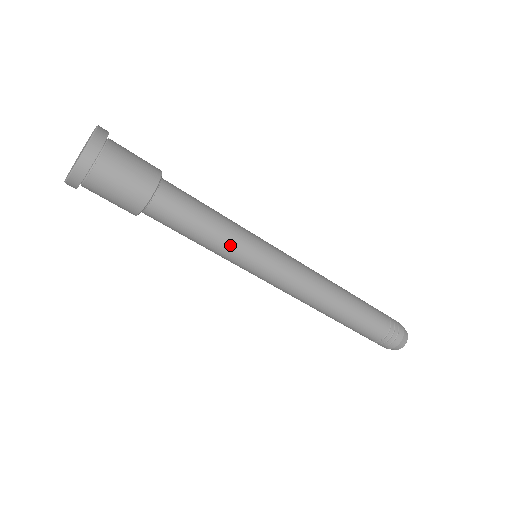
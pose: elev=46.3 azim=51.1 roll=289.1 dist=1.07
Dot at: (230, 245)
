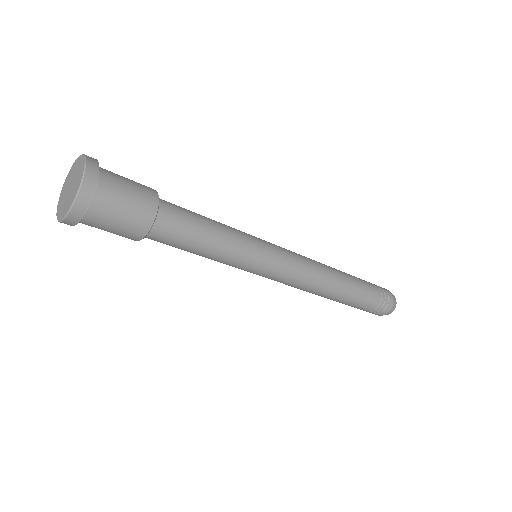
Dot at: (227, 261)
